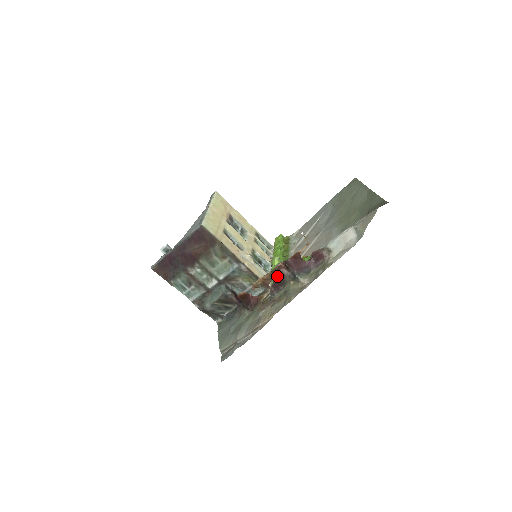
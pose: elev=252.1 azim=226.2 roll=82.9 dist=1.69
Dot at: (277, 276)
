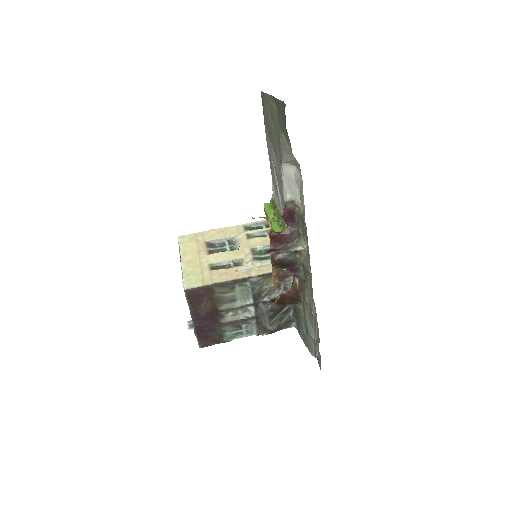
Dot at: (280, 265)
